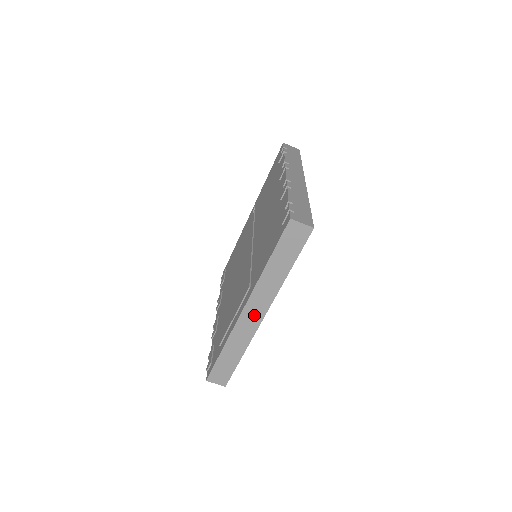
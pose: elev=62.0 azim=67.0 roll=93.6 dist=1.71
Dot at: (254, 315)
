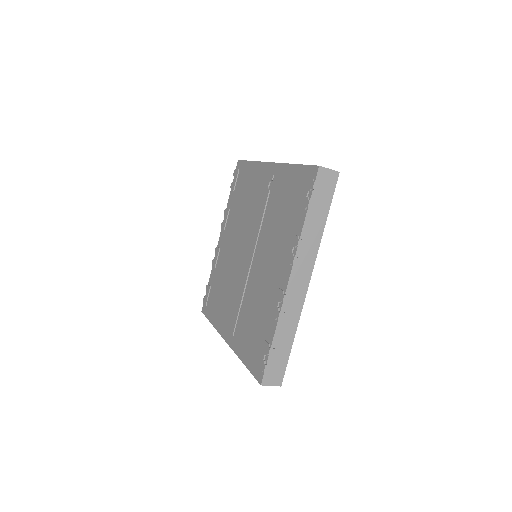
Dot at: occluded
